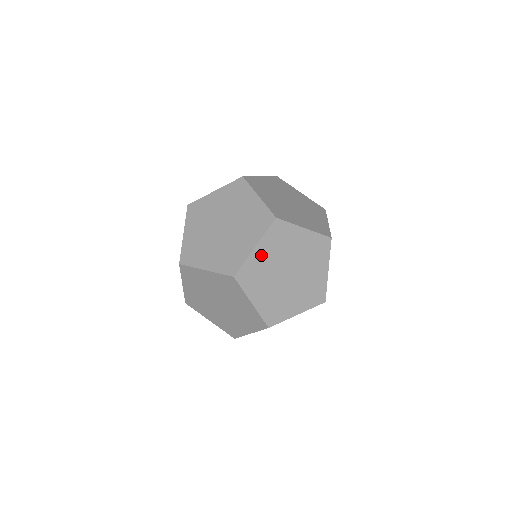
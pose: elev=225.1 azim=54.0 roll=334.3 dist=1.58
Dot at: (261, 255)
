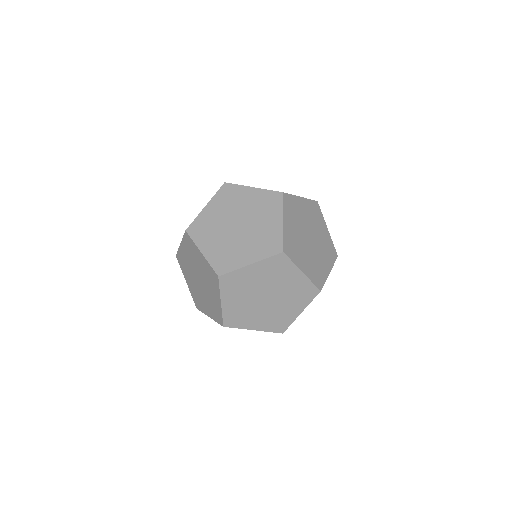
Dot at: (289, 227)
